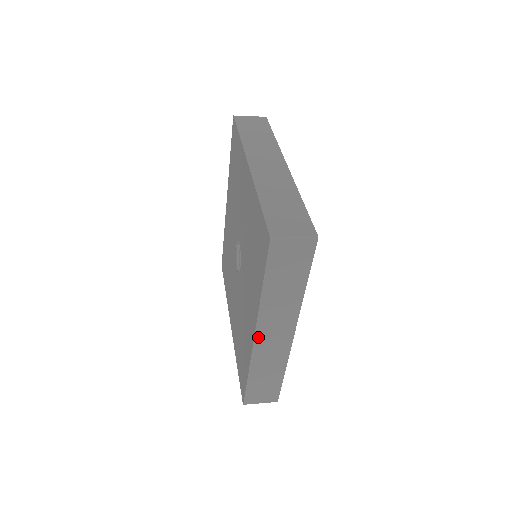
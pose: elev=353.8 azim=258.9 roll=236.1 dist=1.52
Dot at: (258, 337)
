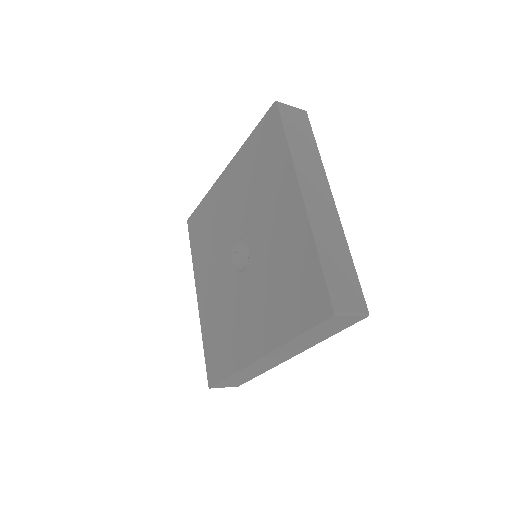
Dot at: (262, 359)
